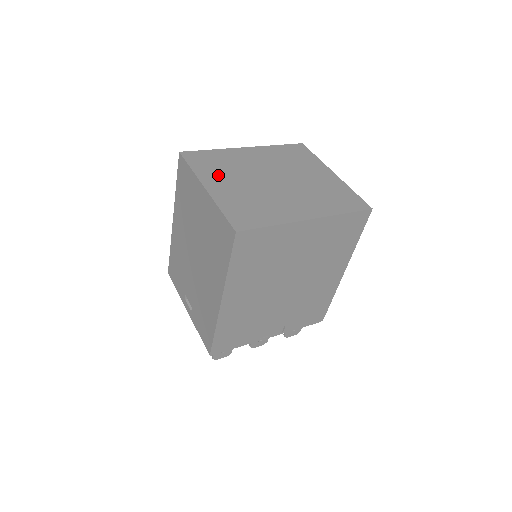
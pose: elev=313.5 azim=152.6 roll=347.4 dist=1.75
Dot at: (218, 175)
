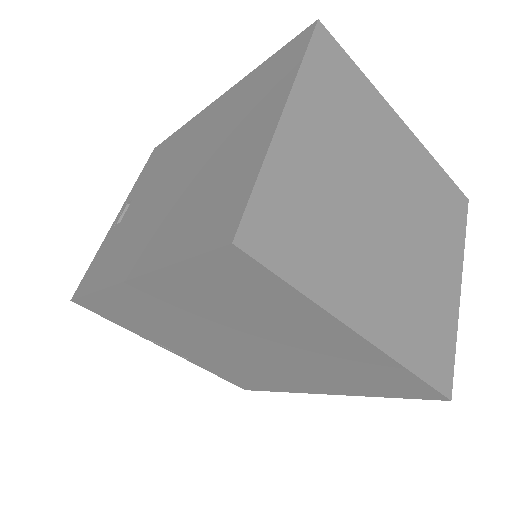
Dot at: (325, 117)
